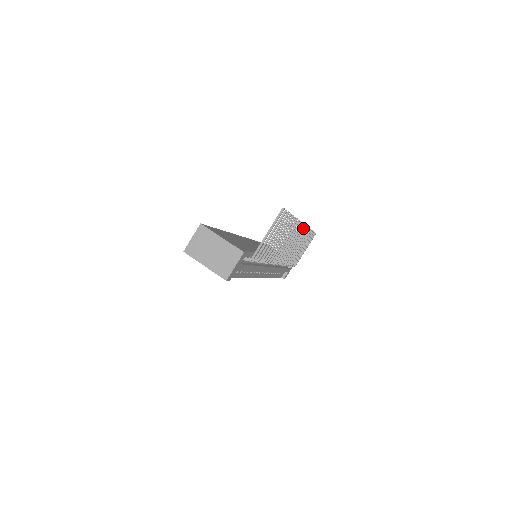
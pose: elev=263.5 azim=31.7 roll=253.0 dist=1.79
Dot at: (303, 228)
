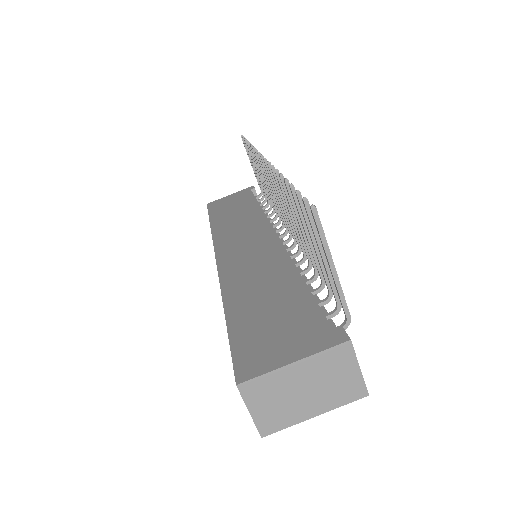
Dot at: (260, 159)
